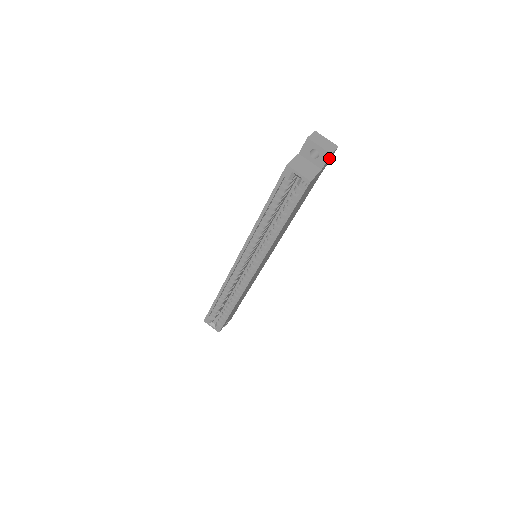
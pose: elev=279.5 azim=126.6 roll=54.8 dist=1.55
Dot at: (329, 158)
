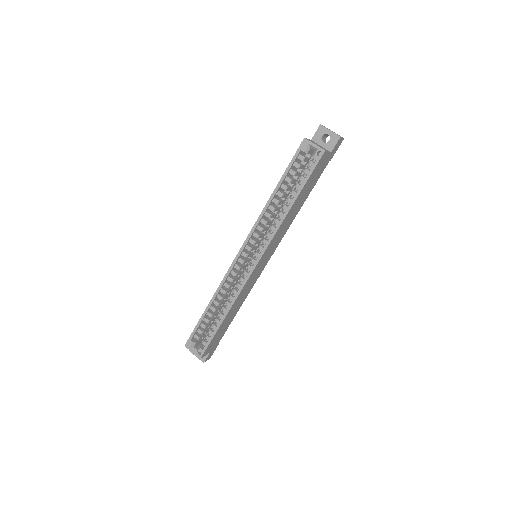
Dot at: (337, 144)
